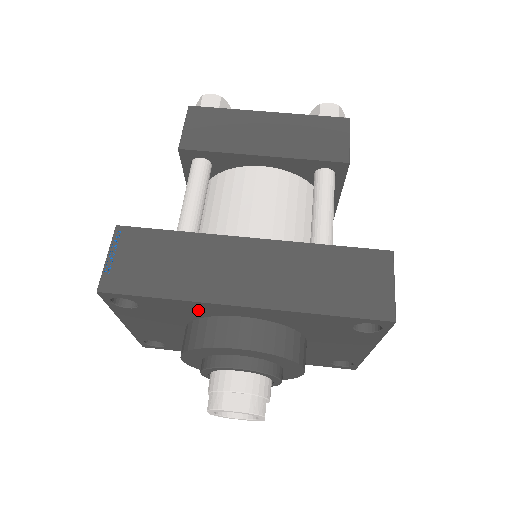
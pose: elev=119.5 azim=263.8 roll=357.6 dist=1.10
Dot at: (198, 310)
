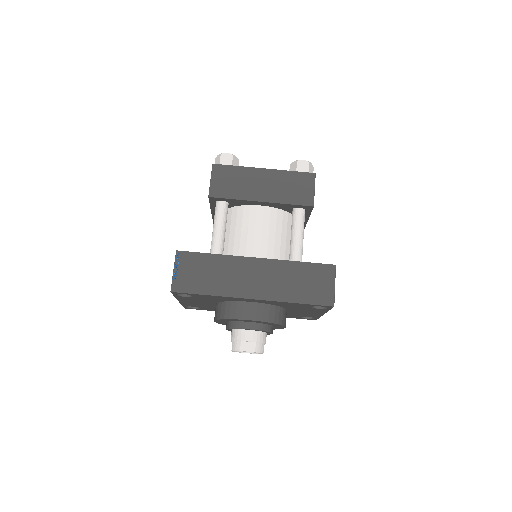
Dot at: (226, 299)
